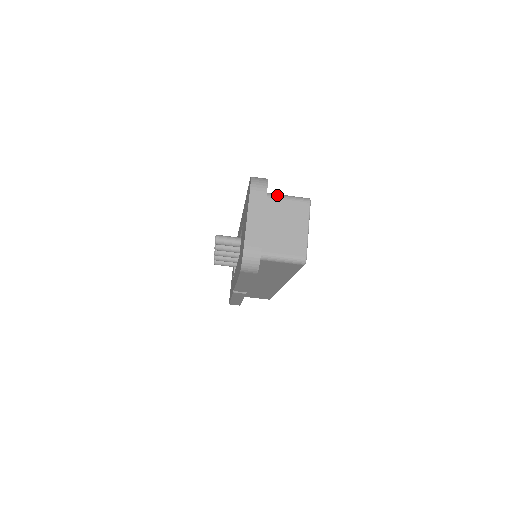
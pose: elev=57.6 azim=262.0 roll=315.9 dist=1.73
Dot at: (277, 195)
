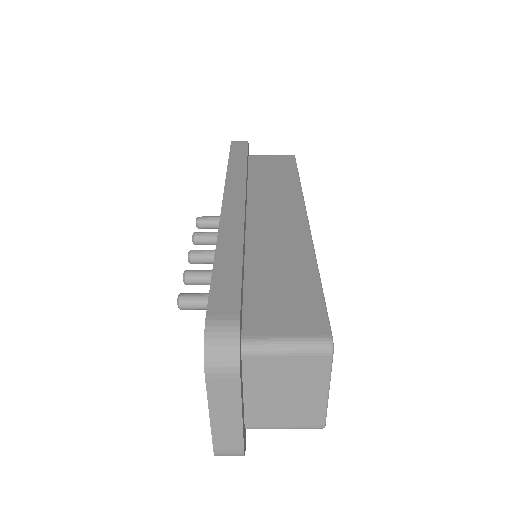
Dot at: (264, 349)
